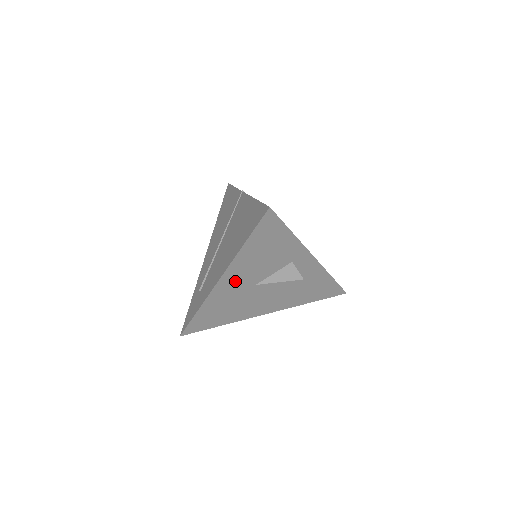
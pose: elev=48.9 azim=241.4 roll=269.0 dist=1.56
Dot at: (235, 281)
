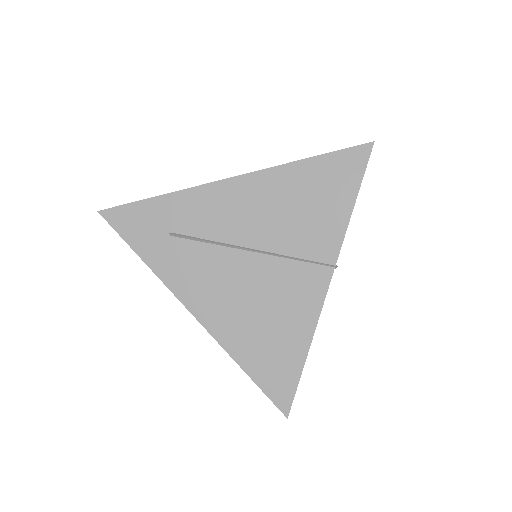
Dot at: occluded
